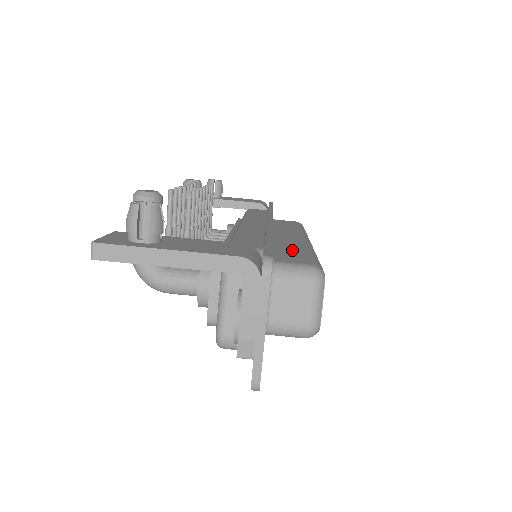
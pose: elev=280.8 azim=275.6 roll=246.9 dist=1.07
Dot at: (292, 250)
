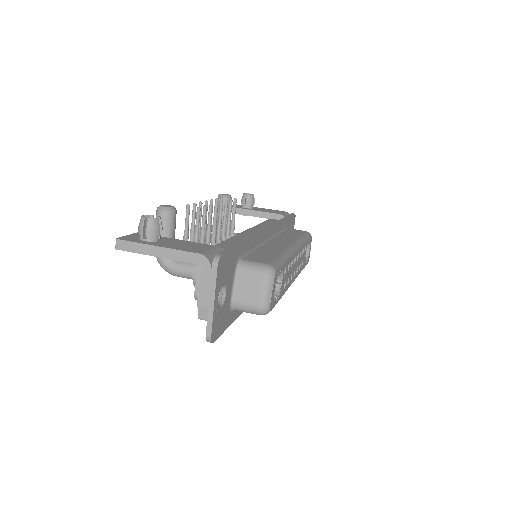
Dot at: (267, 253)
